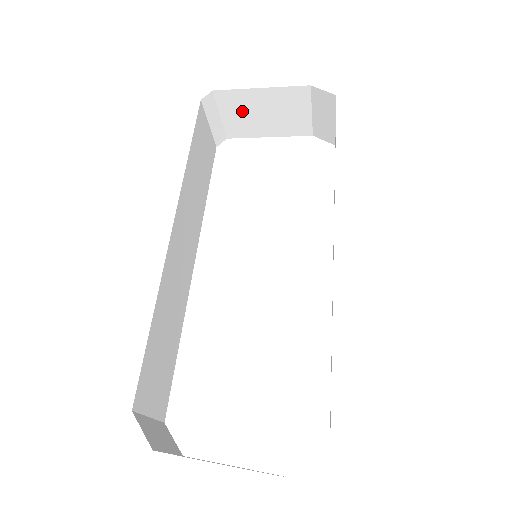
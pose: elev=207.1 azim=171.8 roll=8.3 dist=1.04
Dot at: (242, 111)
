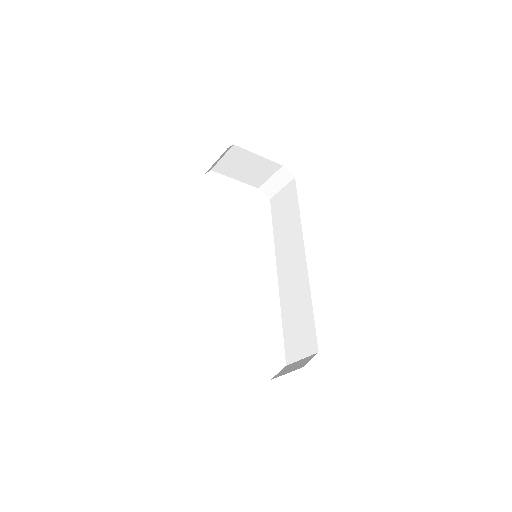
Dot at: (237, 161)
